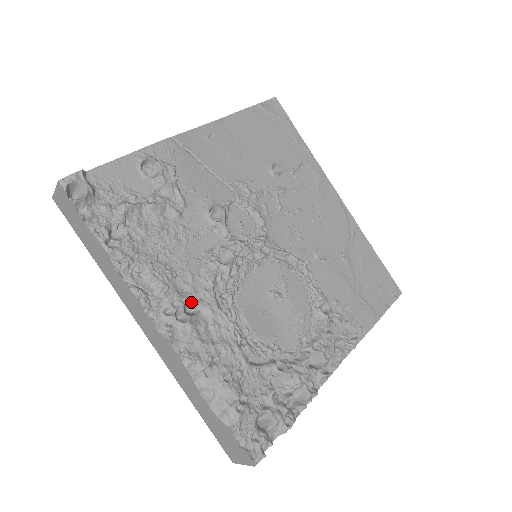
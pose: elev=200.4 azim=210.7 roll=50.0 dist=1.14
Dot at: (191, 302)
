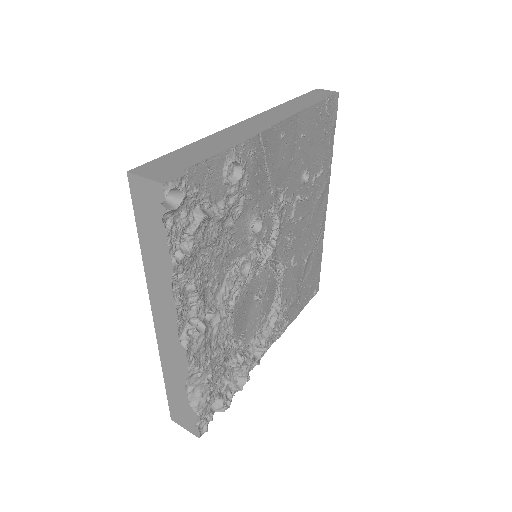
Dot at: (210, 311)
